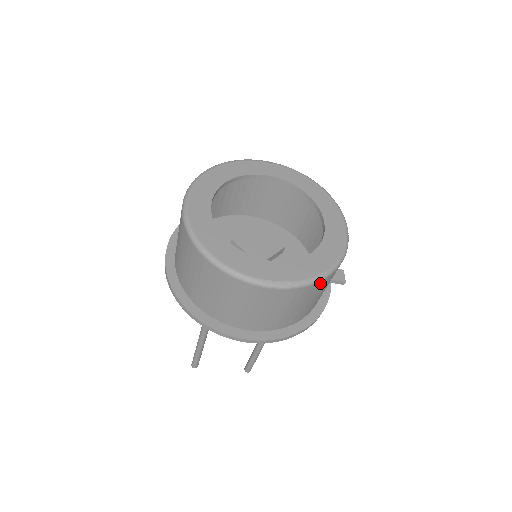
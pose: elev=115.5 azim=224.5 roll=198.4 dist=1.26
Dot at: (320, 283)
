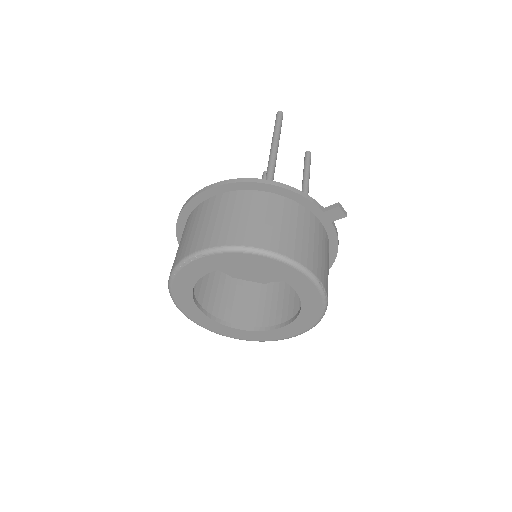
Dot at: occluded
